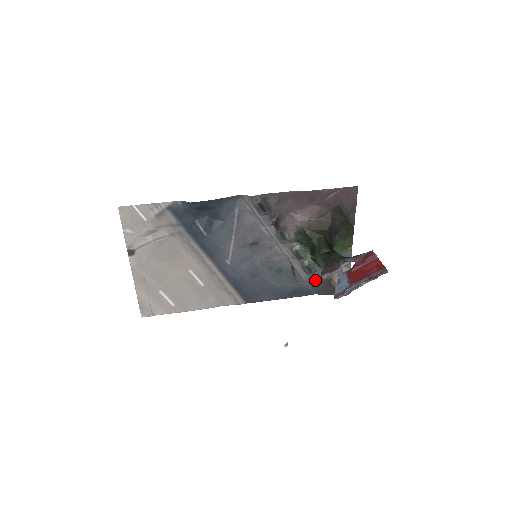
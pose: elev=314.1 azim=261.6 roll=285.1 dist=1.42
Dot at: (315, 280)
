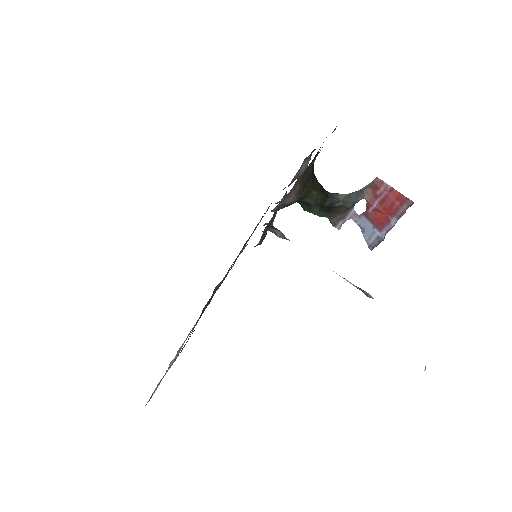
Dot at: occluded
